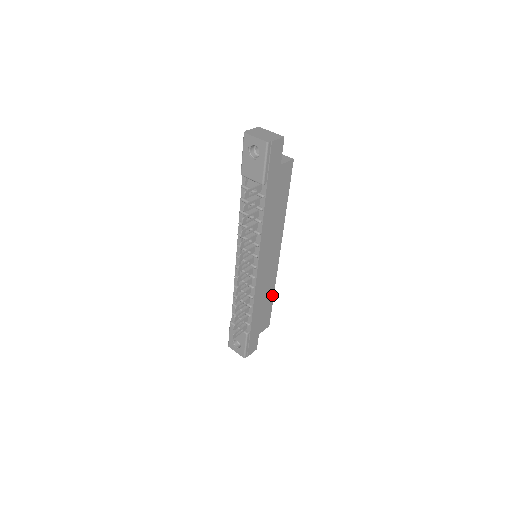
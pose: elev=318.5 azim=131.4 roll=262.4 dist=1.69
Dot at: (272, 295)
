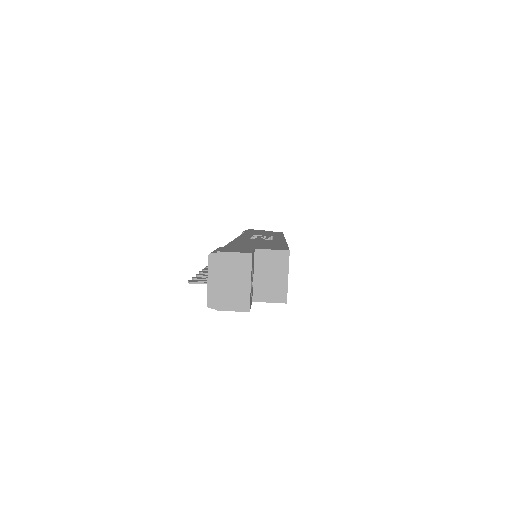
Dot at: occluded
